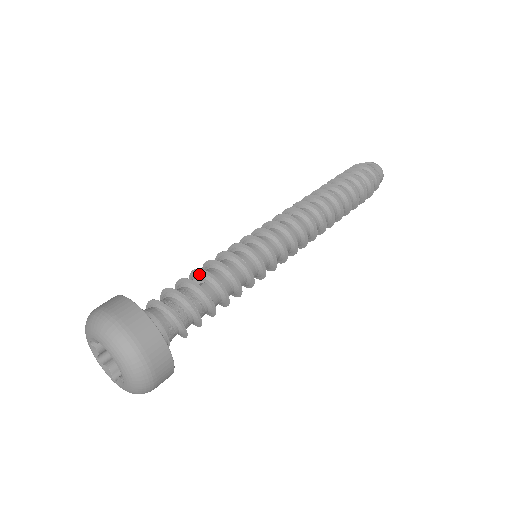
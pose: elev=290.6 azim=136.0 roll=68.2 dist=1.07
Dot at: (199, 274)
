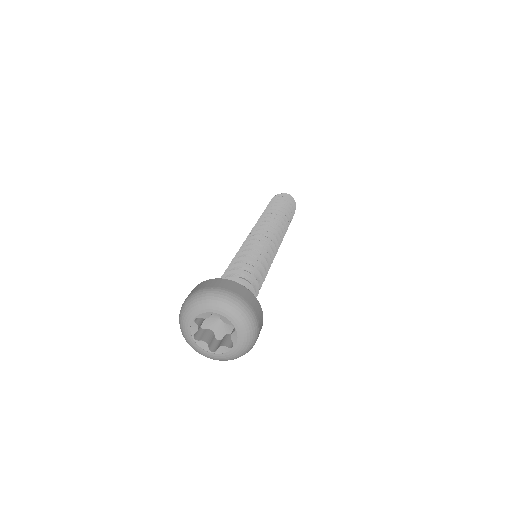
Dot at: (255, 273)
